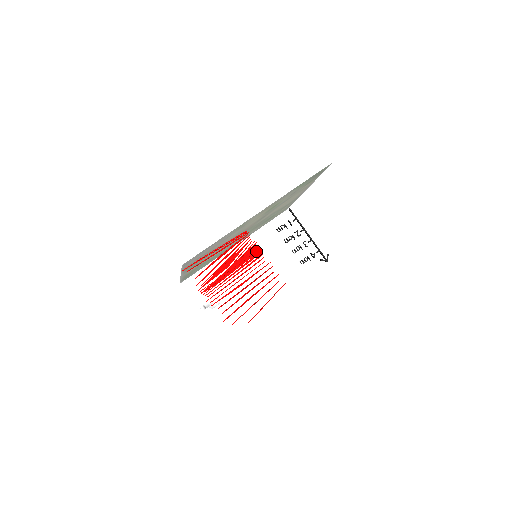
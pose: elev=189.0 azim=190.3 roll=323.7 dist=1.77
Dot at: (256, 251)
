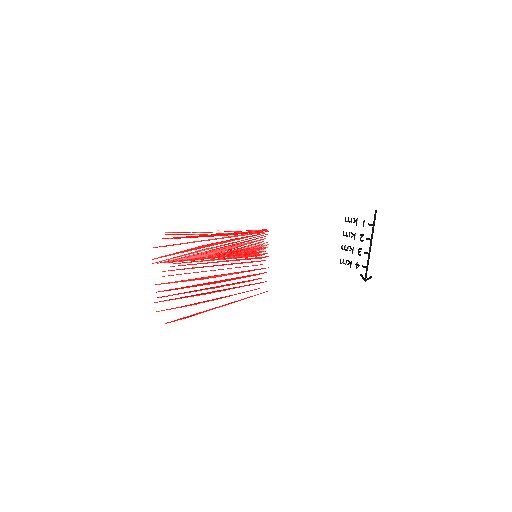
Dot at: (261, 251)
